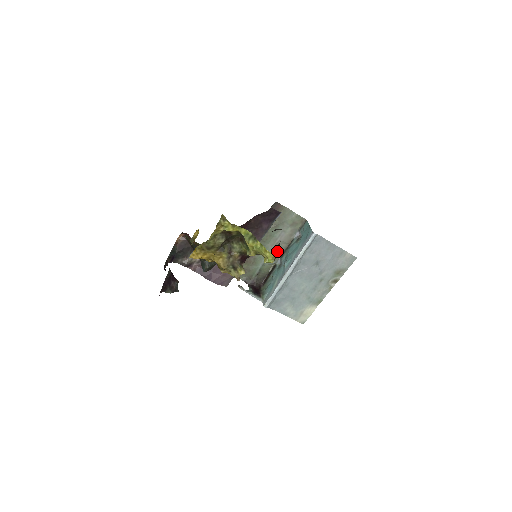
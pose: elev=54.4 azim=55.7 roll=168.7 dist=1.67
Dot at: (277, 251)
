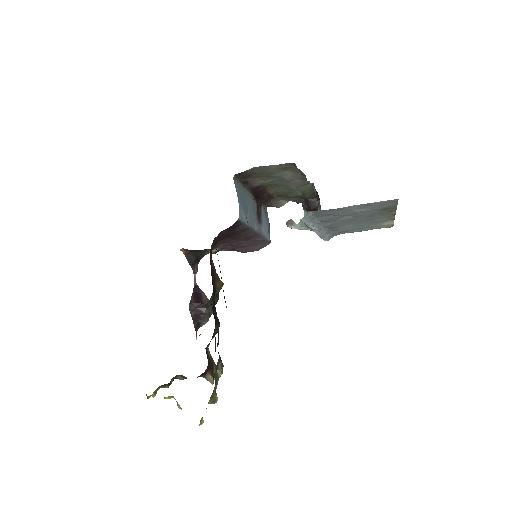
Dot at: (209, 401)
